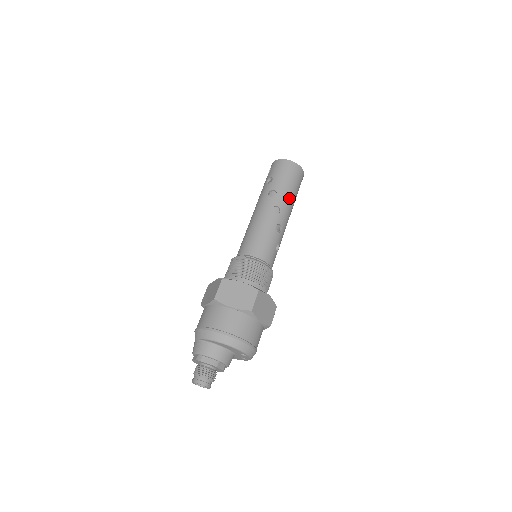
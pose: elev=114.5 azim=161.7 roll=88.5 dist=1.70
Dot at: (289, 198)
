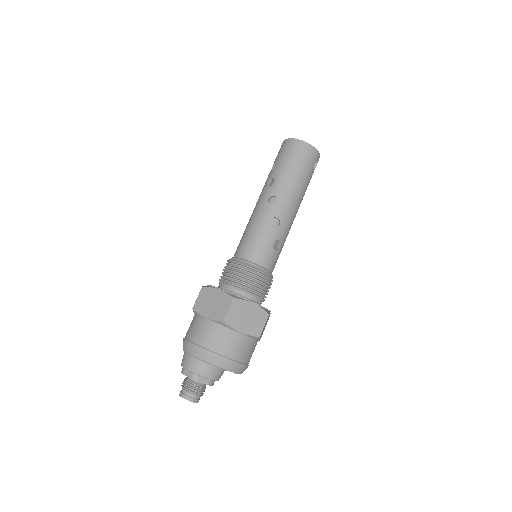
Dot at: (291, 184)
